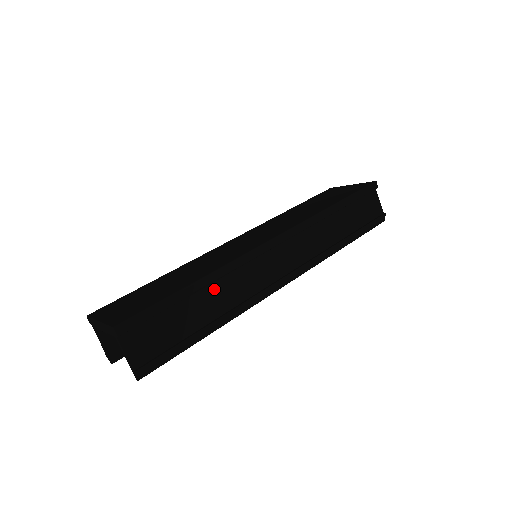
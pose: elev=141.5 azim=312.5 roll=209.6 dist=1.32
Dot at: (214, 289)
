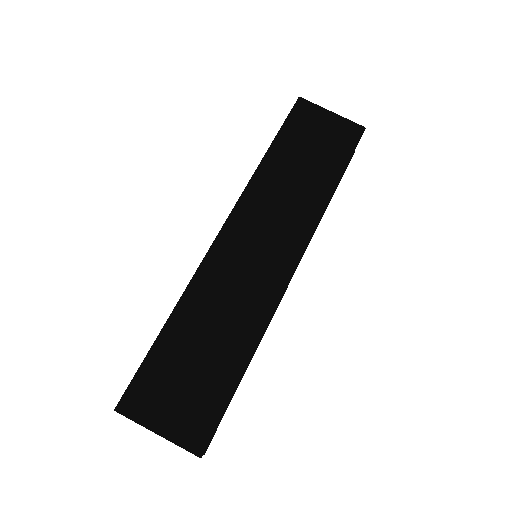
Dot at: occluded
